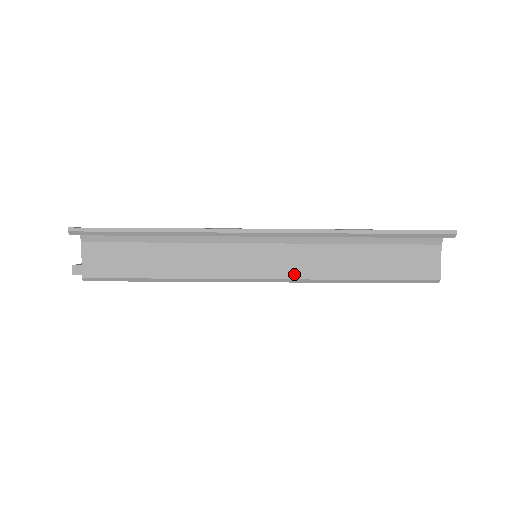
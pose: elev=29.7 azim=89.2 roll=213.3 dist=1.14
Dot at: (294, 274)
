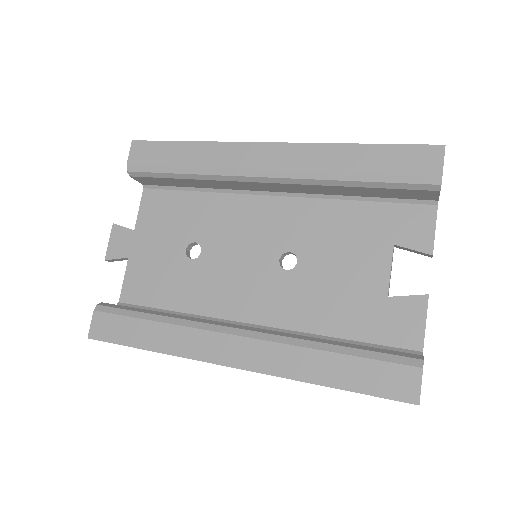
Dot at: occluded
